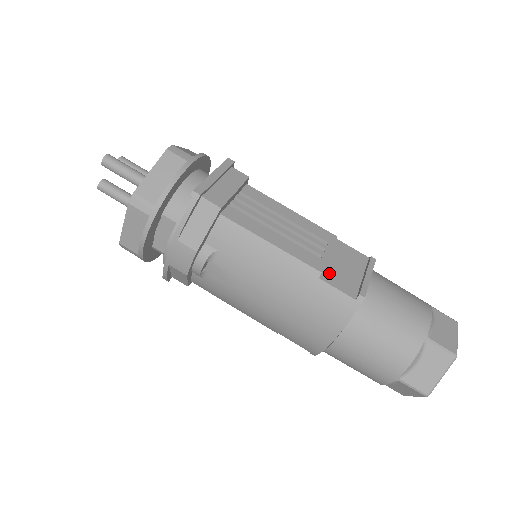
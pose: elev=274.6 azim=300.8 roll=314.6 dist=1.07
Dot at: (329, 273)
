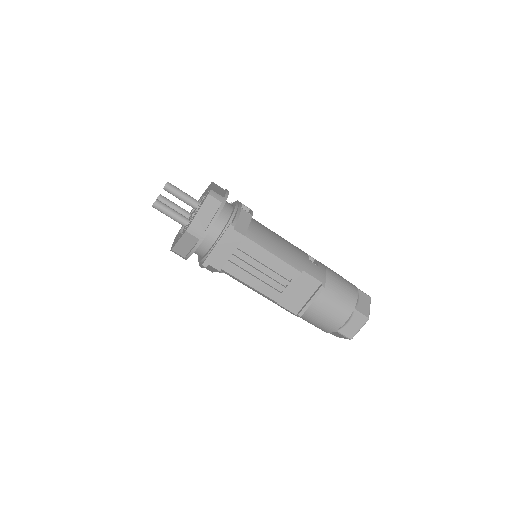
Dot at: (285, 299)
